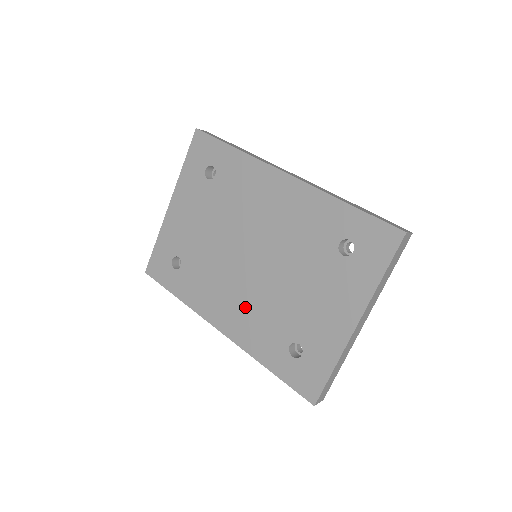
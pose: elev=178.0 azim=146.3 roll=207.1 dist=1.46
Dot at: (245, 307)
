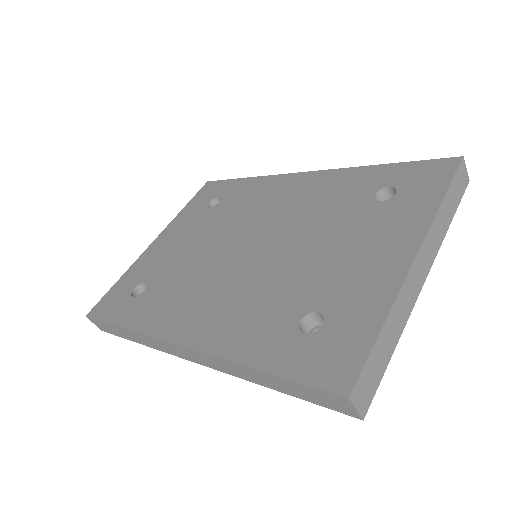
Dot at: (230, 299)
